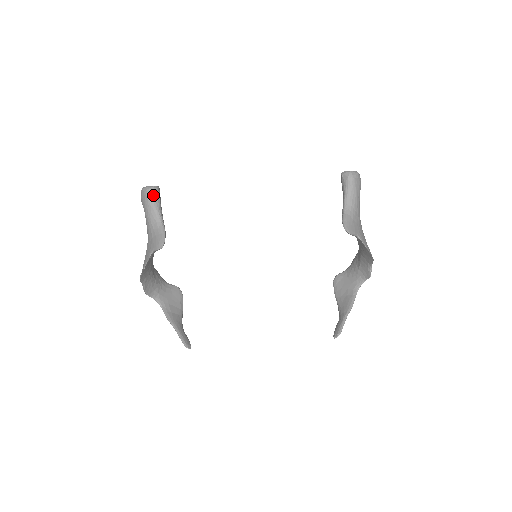
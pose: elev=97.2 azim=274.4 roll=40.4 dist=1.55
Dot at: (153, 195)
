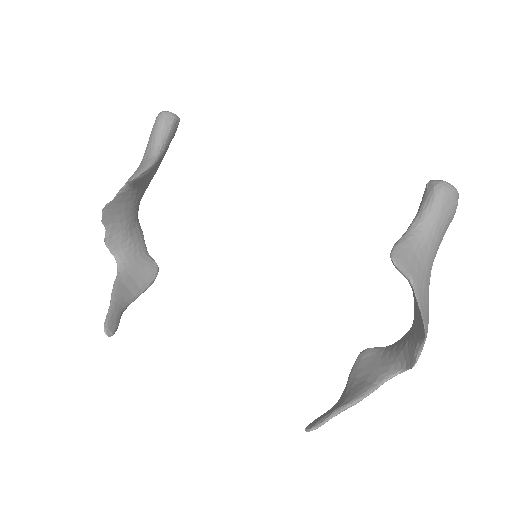
Dot at: (164, 120)
